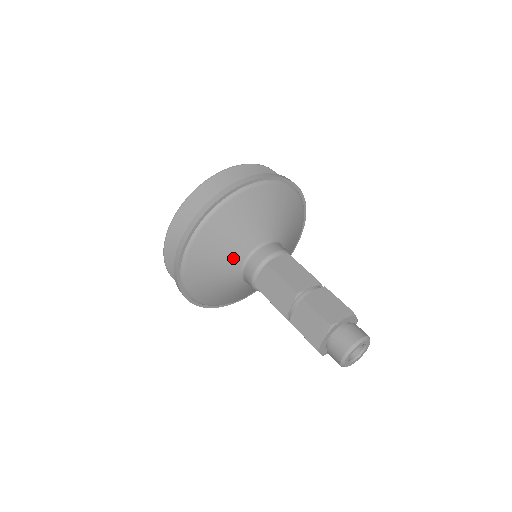
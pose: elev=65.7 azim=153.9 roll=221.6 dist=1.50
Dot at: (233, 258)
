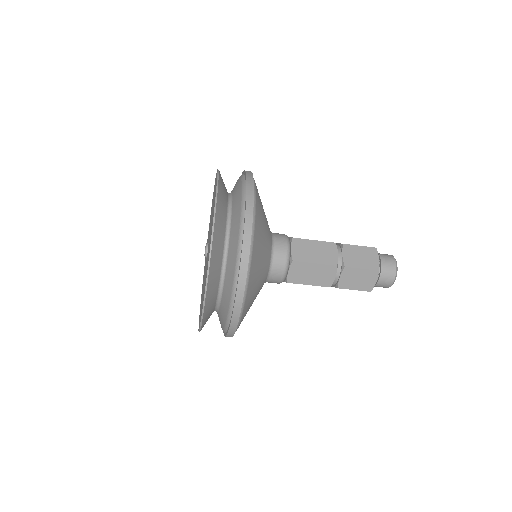
Dot at: (264, 278)
